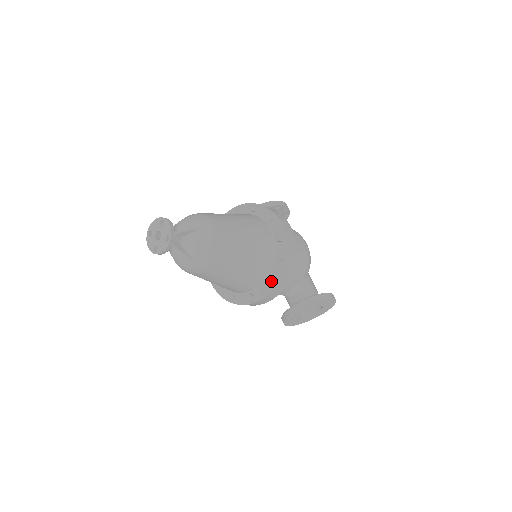
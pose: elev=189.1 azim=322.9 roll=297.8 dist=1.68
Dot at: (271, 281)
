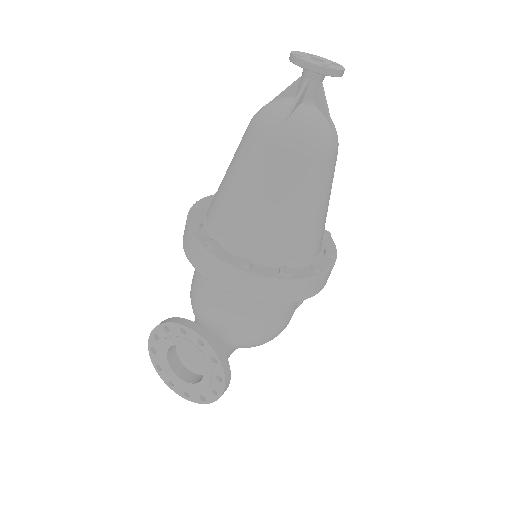
Dot at: (253, 267)
